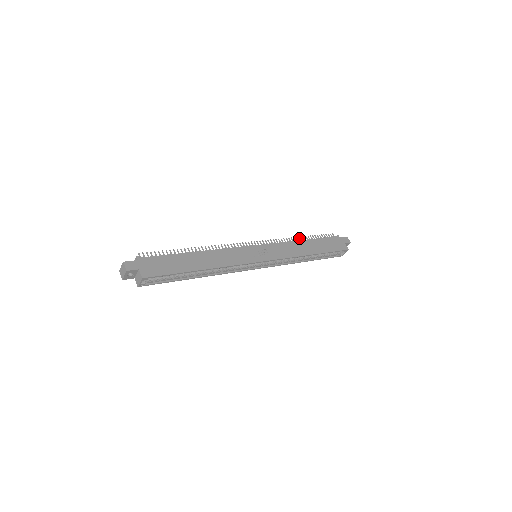
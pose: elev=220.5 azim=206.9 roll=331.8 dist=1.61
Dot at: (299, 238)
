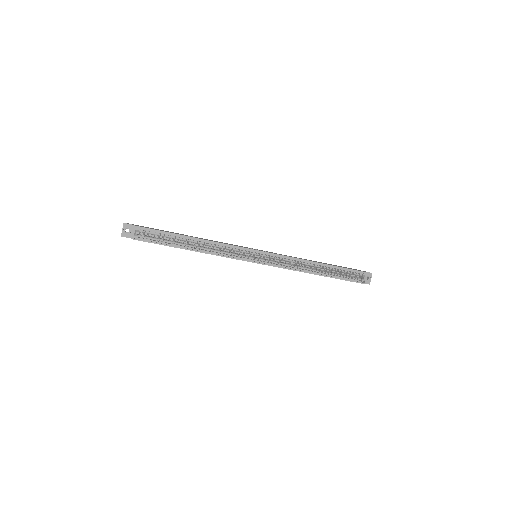
Dot at: occluded
